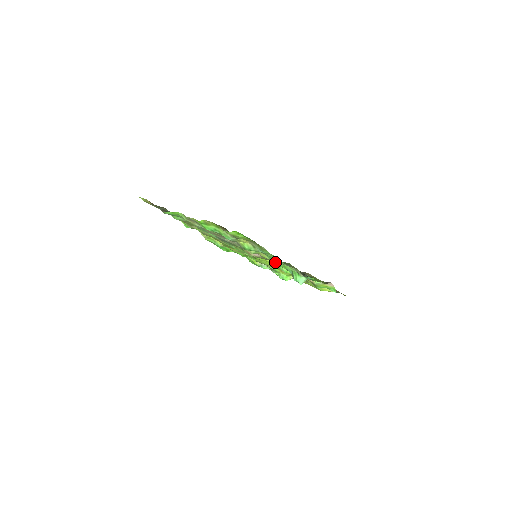
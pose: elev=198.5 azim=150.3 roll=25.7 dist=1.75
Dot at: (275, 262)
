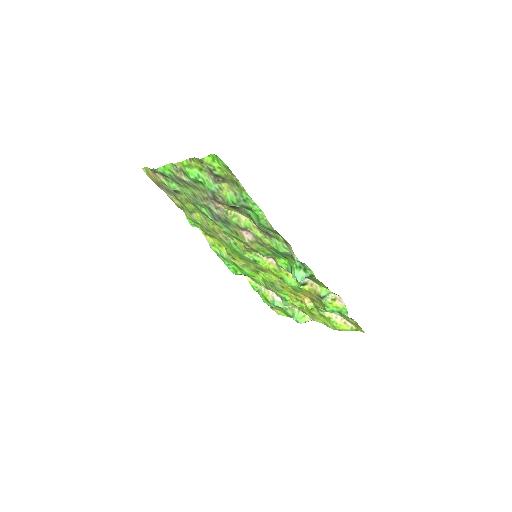
Dot at: (269, 246)
